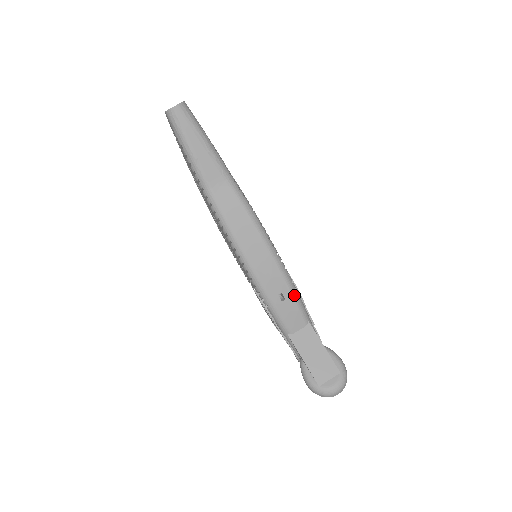
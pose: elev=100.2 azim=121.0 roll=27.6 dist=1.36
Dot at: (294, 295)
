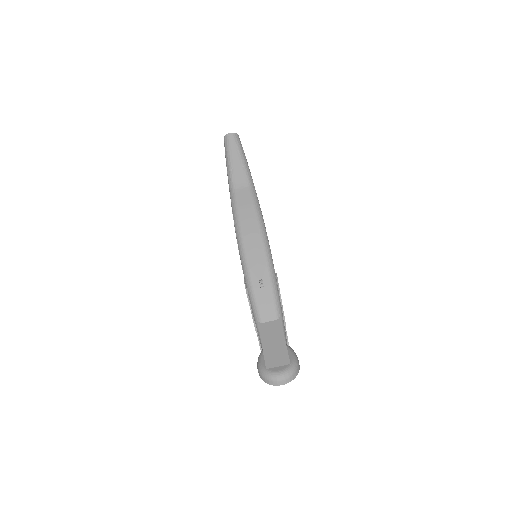
Dot at: (273, 286)
